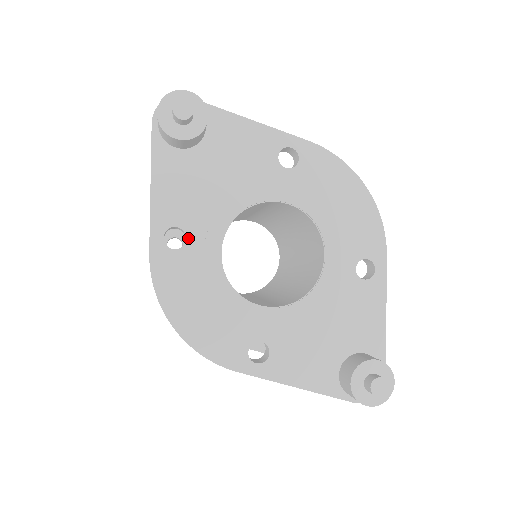
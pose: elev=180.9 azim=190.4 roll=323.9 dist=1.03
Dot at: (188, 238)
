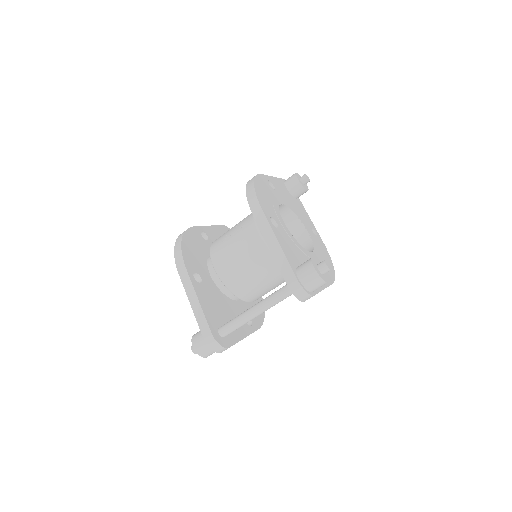
Dot at: (275, 190)
